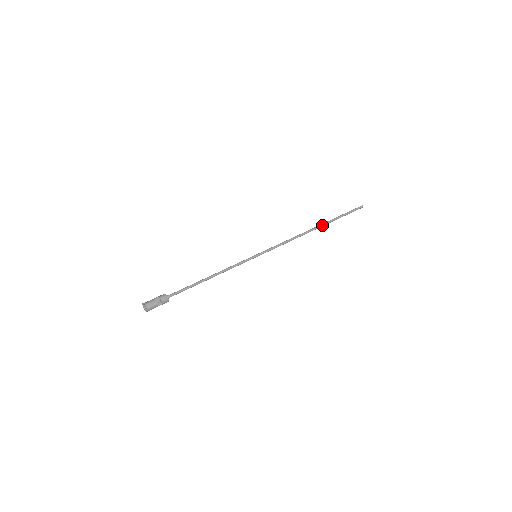
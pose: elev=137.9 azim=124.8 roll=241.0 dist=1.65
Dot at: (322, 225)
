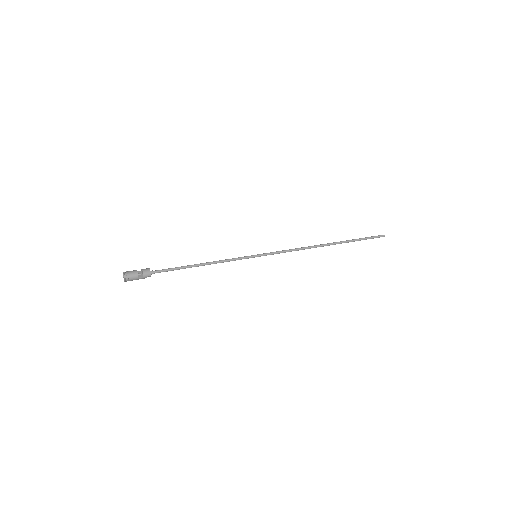
Dot at: (334, 242)
